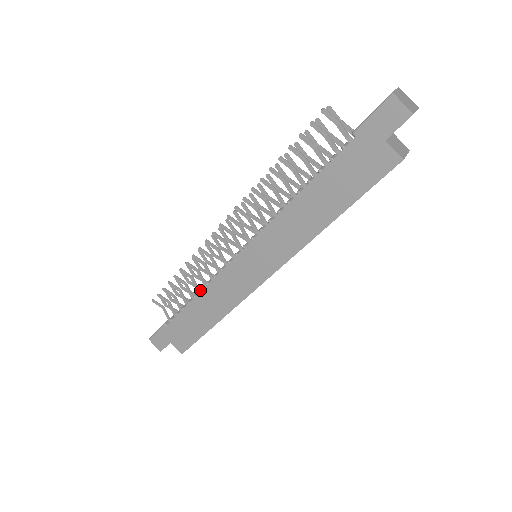
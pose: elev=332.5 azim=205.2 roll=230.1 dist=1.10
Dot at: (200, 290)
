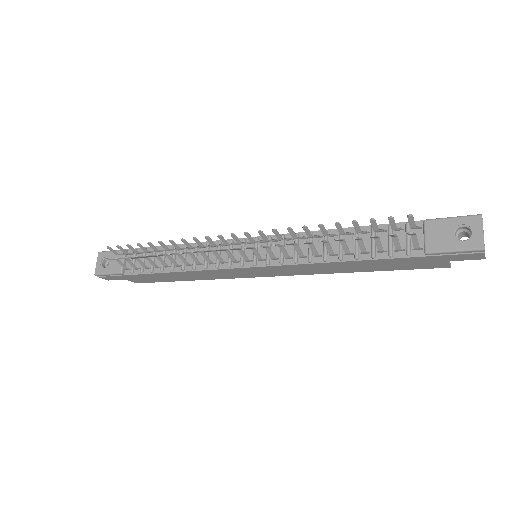
Dot at: (183, 270)
